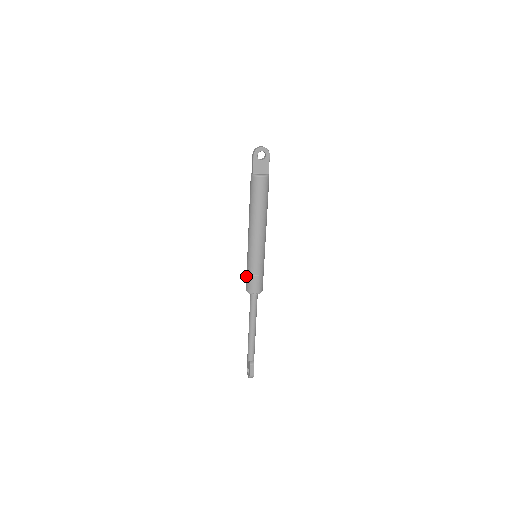
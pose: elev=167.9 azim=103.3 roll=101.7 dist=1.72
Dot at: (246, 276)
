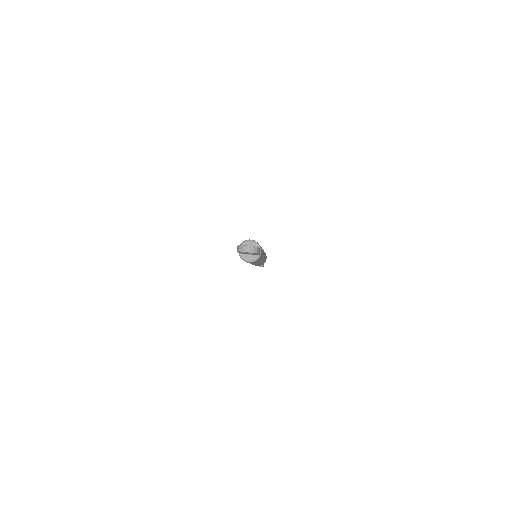
Dot at: occluded
